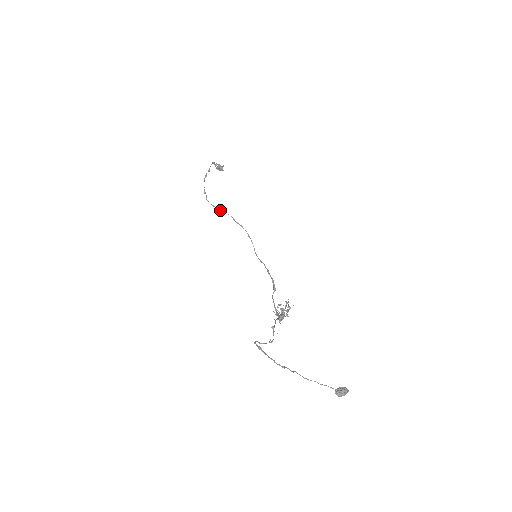
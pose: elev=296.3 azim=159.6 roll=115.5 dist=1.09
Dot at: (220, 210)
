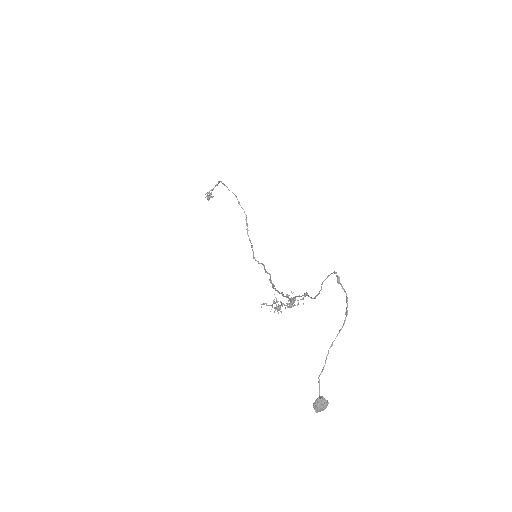
Dot at: occluded
